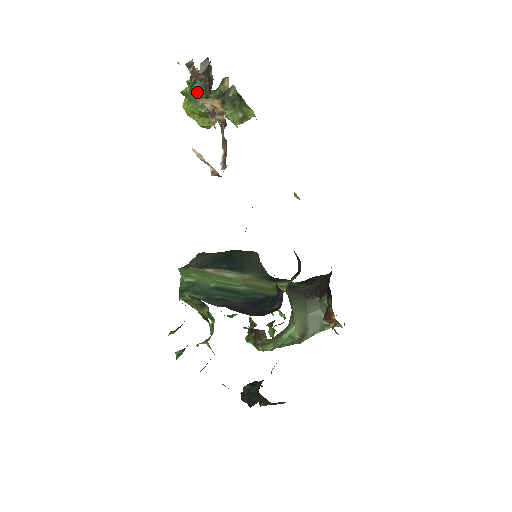
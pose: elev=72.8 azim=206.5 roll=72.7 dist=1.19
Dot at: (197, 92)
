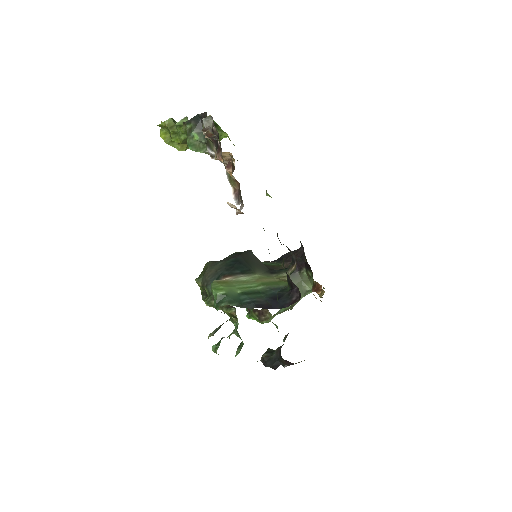
Dot at: (196, 138)
